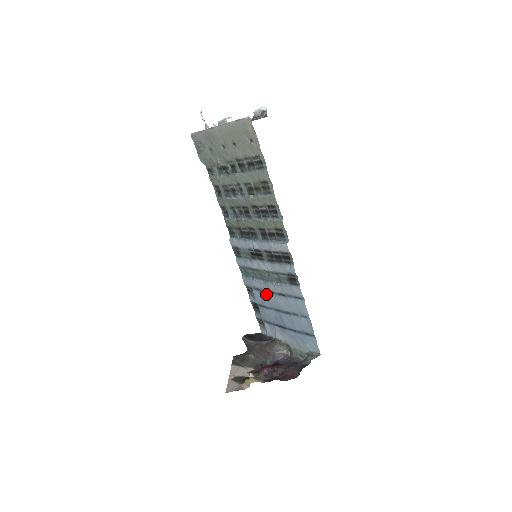
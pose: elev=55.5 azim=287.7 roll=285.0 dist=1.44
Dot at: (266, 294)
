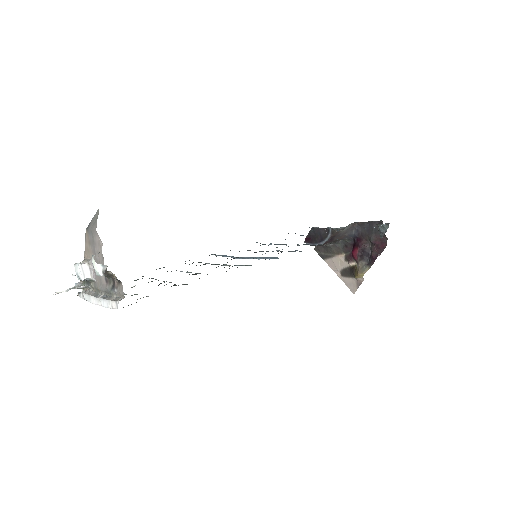
Dot at: occluded
